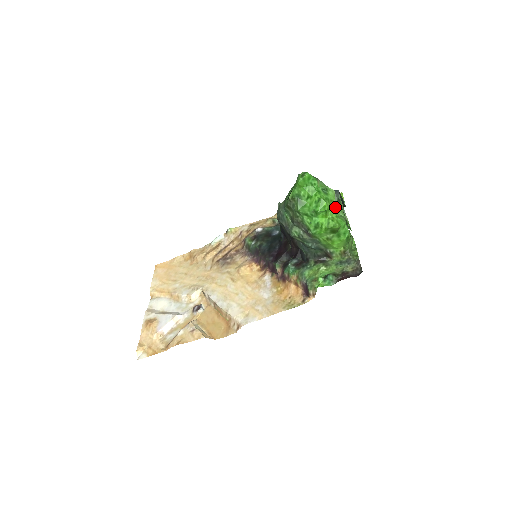
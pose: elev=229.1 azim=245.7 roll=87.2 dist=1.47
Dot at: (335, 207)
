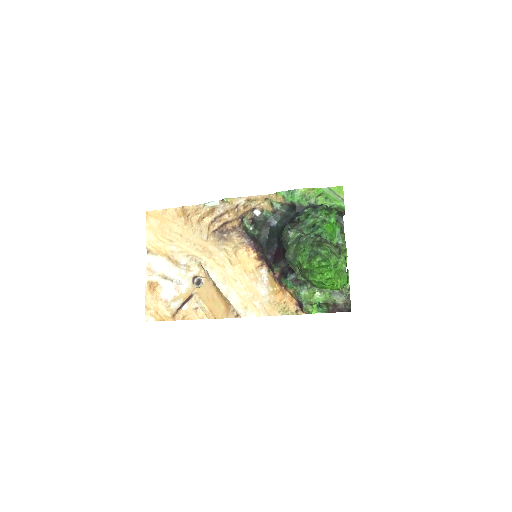
Dot at: occluded
